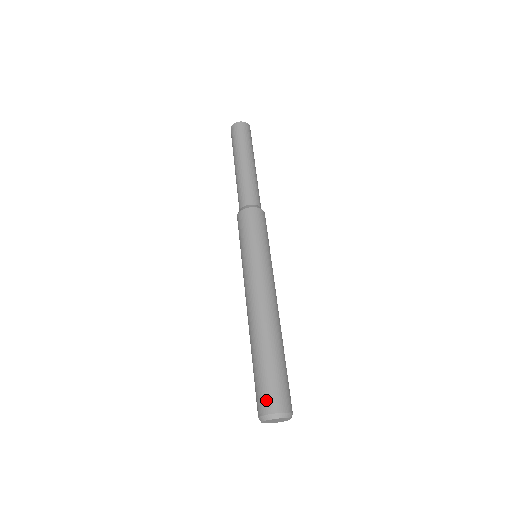
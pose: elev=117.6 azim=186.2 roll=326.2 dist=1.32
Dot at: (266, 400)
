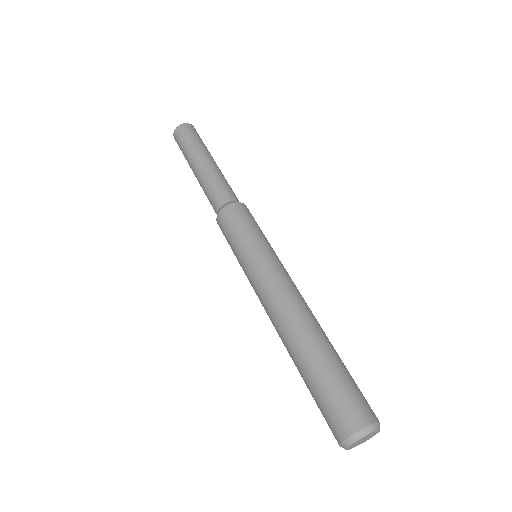
Dot at: (331, 427)
